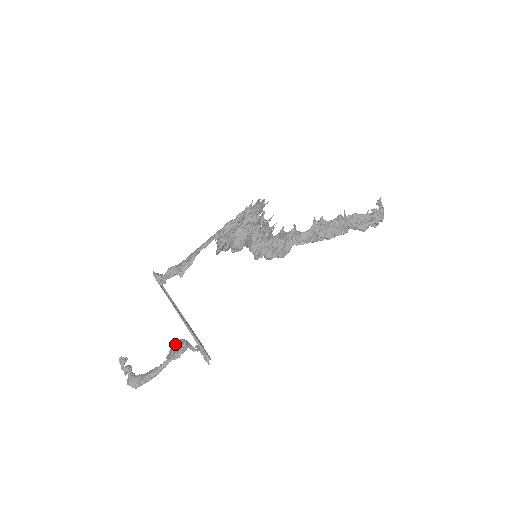
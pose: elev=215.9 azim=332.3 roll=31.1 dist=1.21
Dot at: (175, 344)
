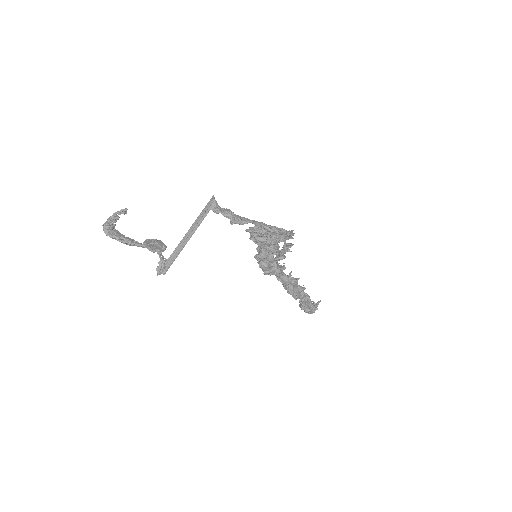
Dot at: (158, 241)
